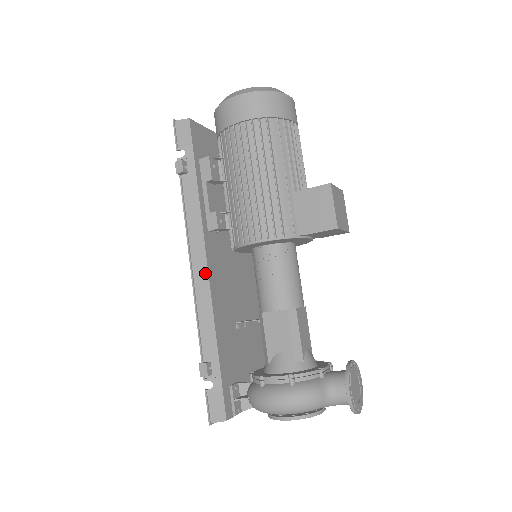
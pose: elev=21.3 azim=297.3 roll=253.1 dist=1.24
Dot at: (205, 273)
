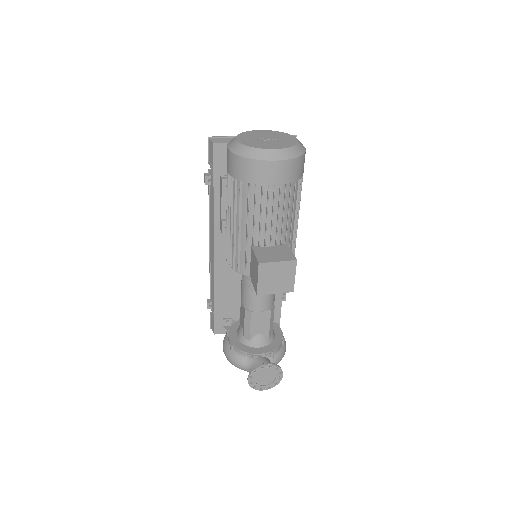
Dot at: (213, 255)
